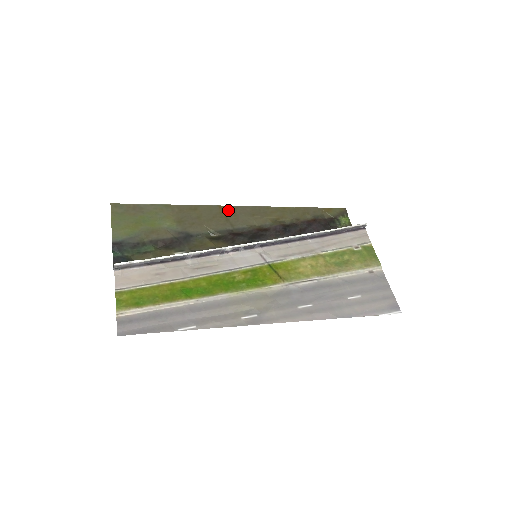
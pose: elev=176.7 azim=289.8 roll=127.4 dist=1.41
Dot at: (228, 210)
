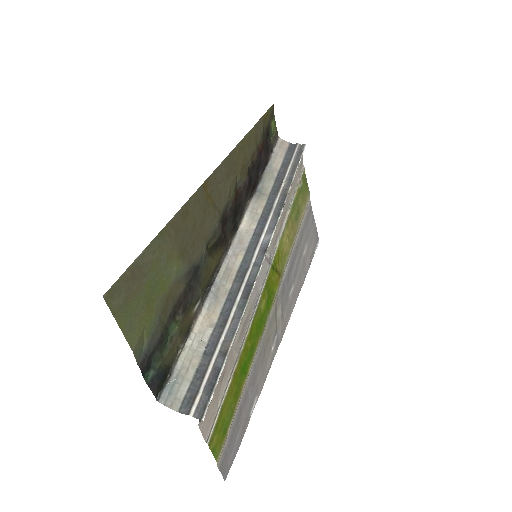
Dot at: (211, 186)
